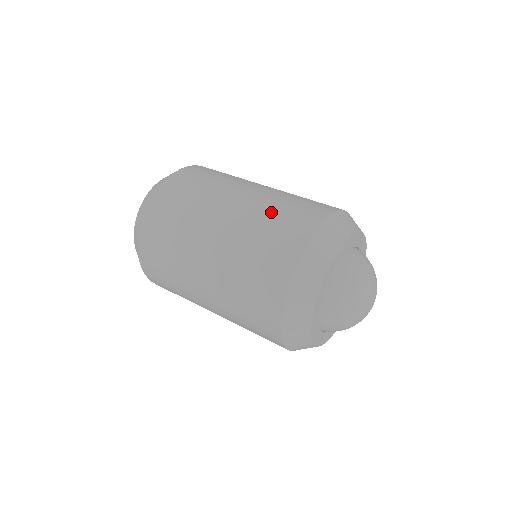
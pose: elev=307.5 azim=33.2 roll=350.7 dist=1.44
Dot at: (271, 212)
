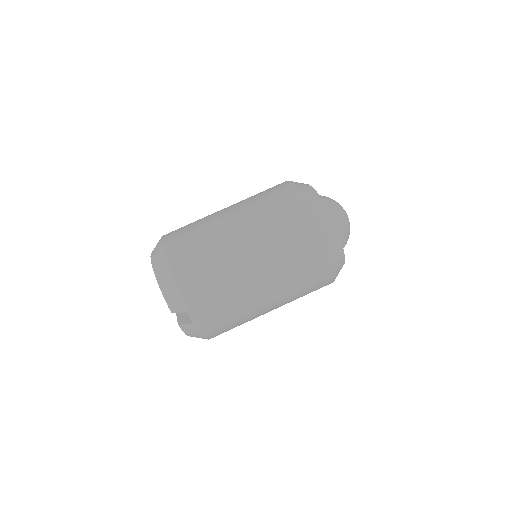
Dot at: (257, 198)
